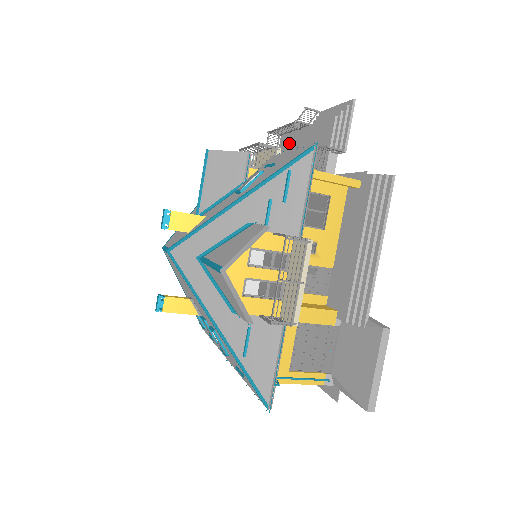
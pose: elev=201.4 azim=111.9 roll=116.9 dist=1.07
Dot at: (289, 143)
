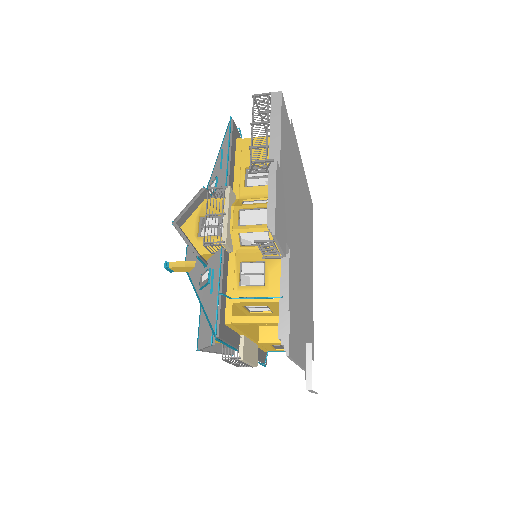
Dot at: occluded
